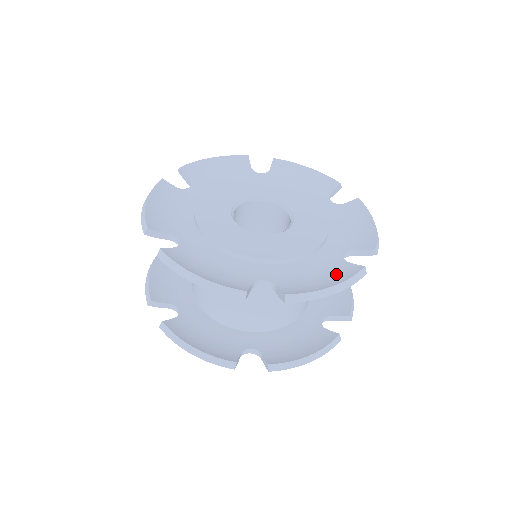
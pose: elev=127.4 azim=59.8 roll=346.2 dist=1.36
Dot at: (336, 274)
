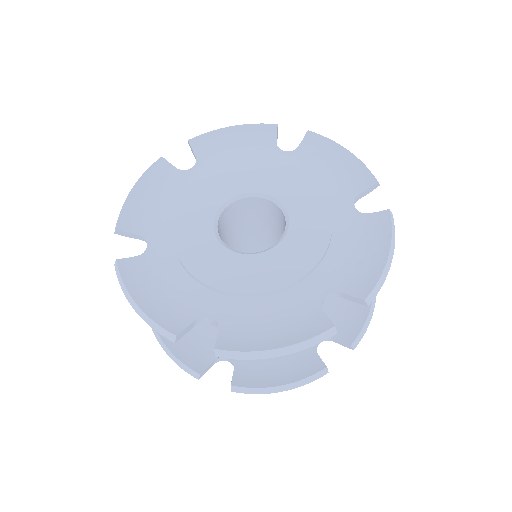
Dot at: (373, 237)
